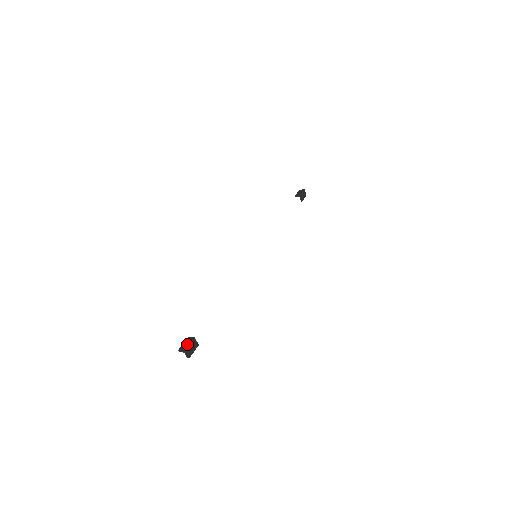
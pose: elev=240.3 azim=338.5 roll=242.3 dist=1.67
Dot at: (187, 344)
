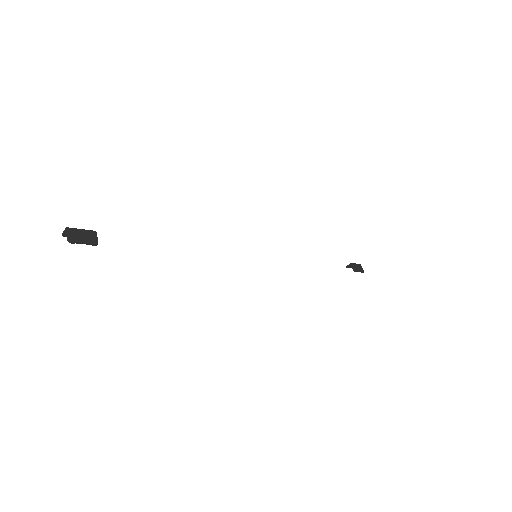
Dot at: (79, 231)
